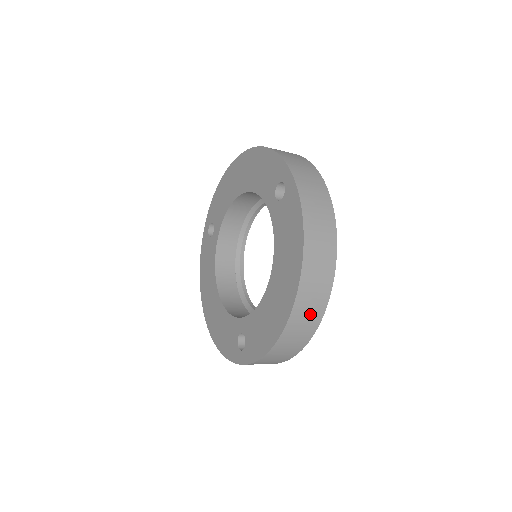
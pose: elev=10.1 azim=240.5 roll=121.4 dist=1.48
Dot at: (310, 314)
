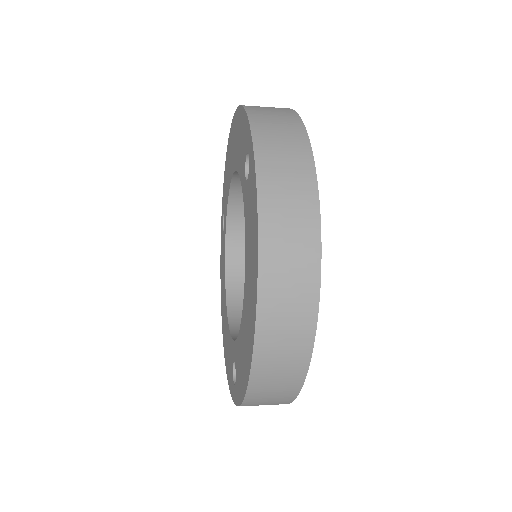
Dot at: (288, 348)
